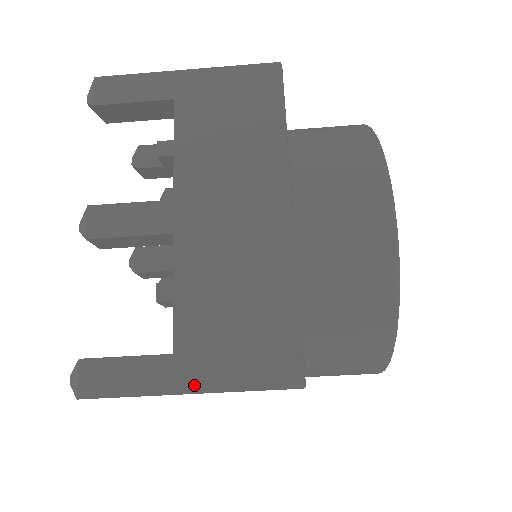
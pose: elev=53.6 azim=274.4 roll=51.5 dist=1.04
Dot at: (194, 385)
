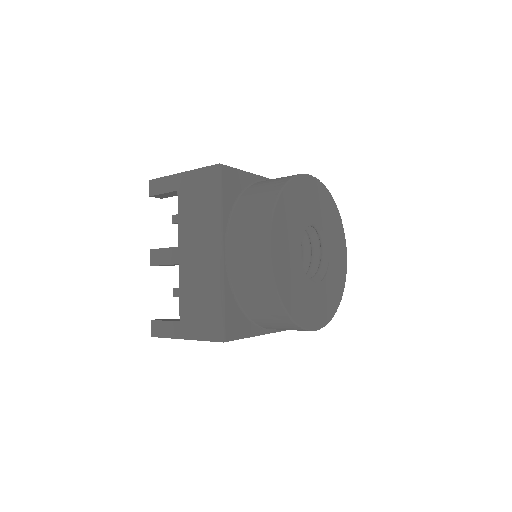
Dot at: occluded
